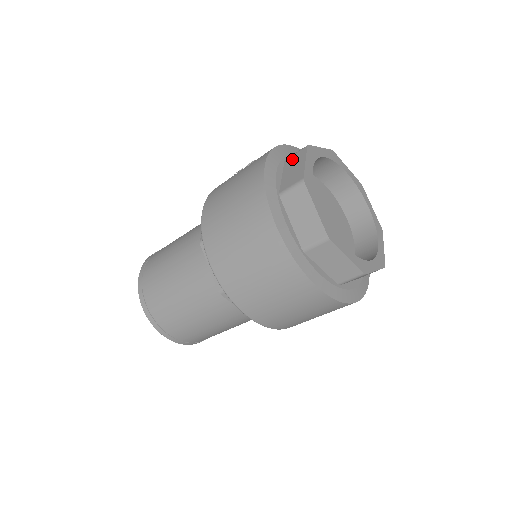
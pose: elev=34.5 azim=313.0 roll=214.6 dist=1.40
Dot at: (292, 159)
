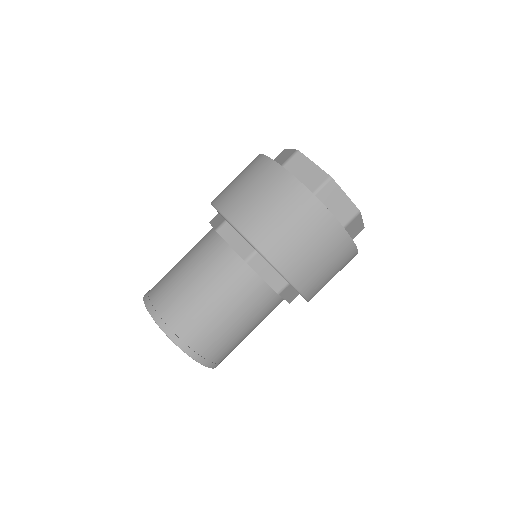
Dot at: occluded
